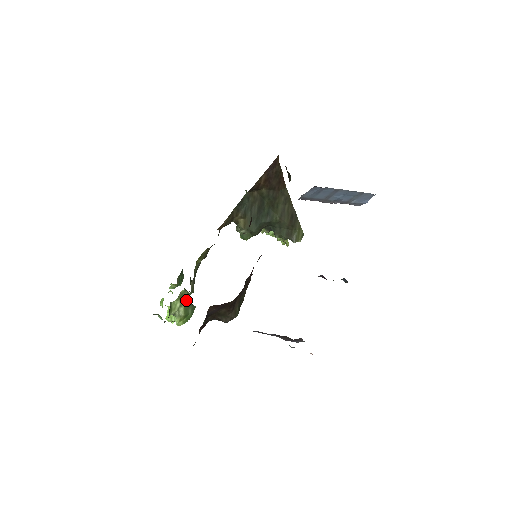
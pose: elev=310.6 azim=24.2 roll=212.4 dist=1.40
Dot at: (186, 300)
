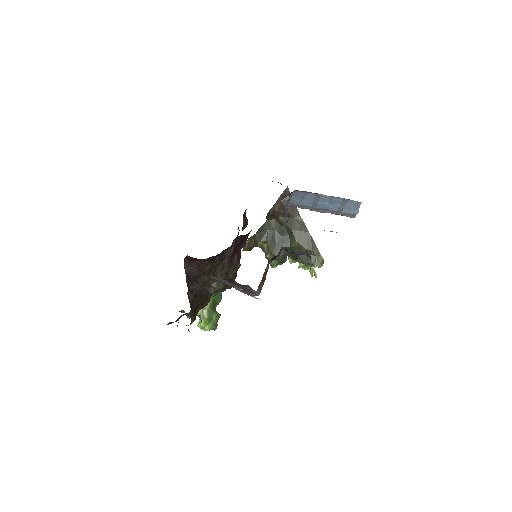
Dot at: (210, 304)
